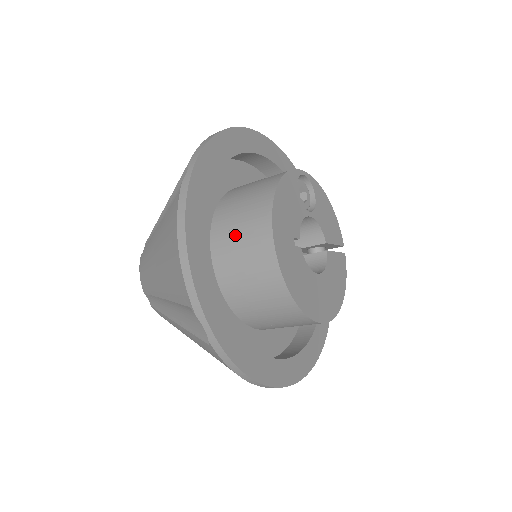
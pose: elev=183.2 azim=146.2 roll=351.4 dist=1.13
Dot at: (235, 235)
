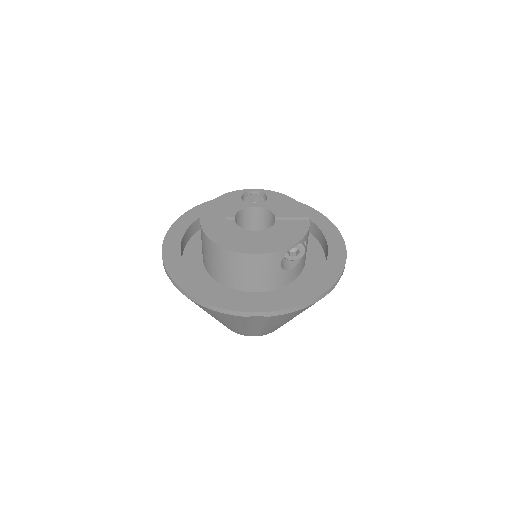
Dot at: occluded
